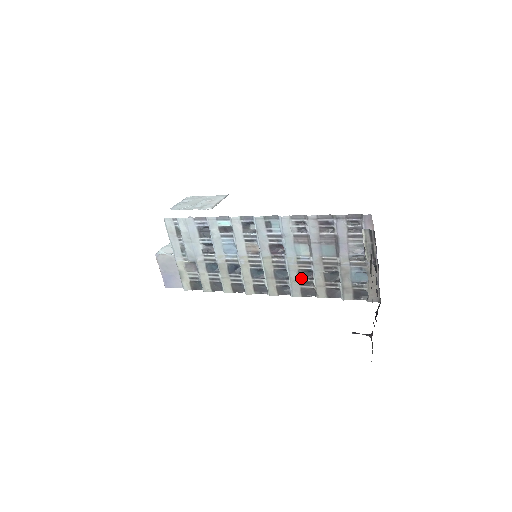
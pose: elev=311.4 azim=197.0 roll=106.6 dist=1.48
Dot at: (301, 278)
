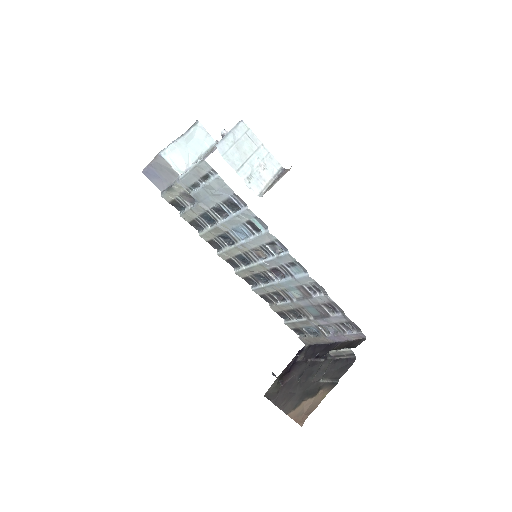
Dot at: (273, 293)
